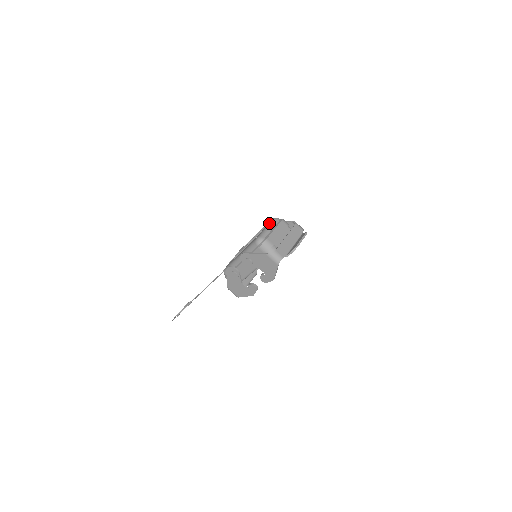
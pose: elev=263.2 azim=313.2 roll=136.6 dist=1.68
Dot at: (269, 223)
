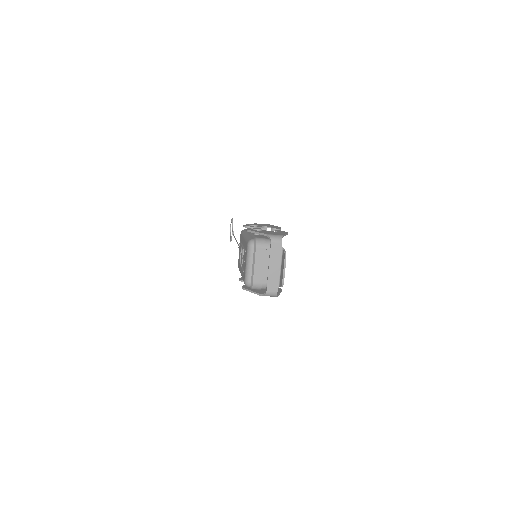
Dot at: (246, 255)
